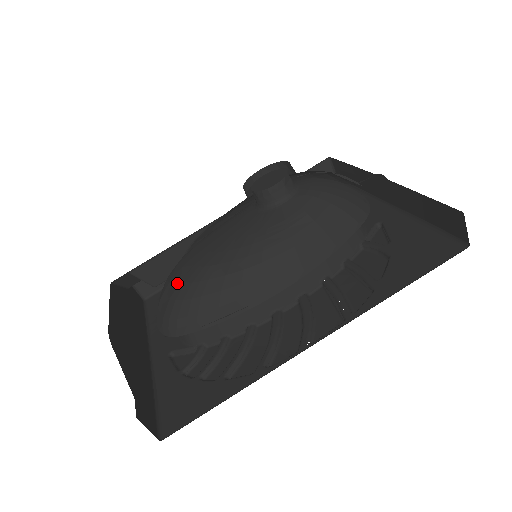
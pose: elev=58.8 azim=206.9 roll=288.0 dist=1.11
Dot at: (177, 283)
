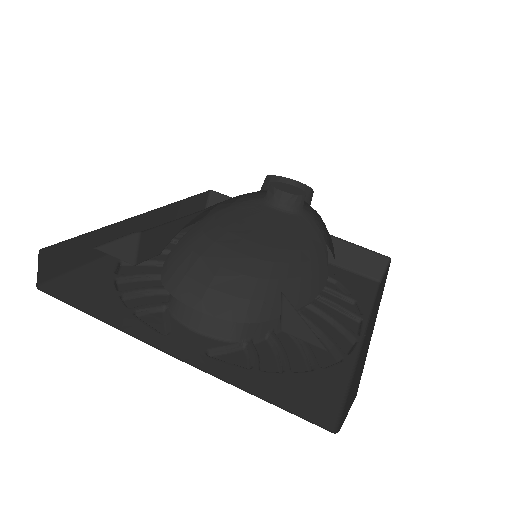
Dot at: (248, 259)
